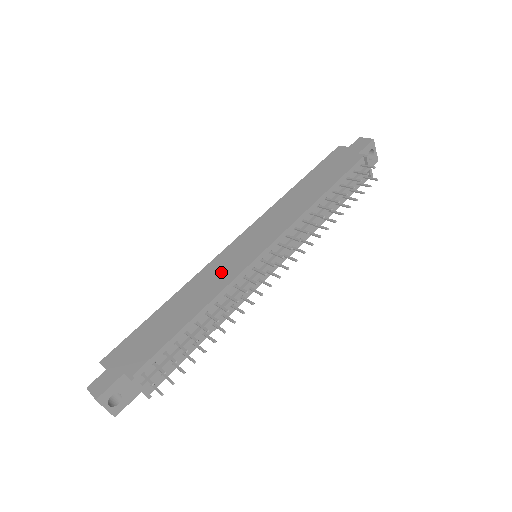
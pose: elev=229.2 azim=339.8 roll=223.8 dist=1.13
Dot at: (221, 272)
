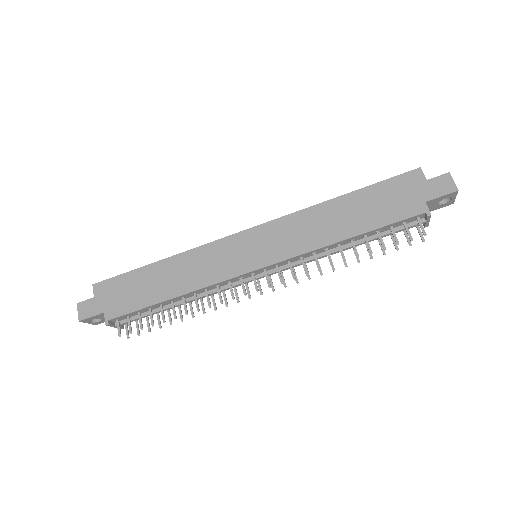
Dot at: (213, 264)
